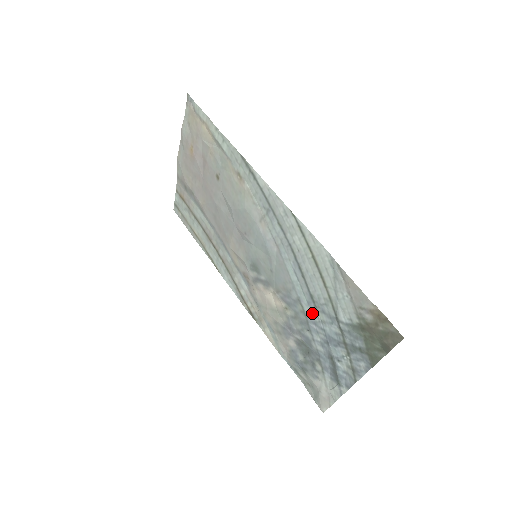
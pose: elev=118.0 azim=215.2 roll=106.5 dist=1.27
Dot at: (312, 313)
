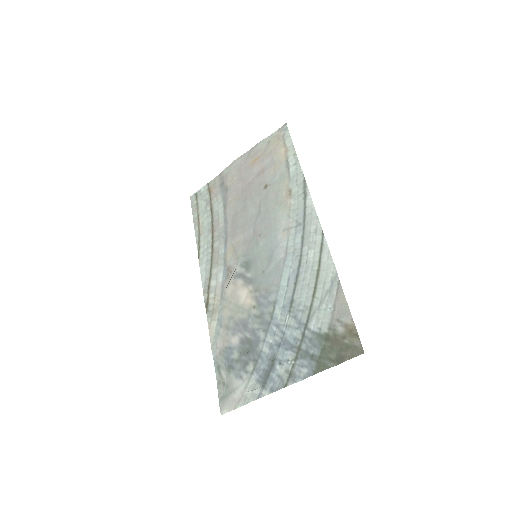
Dot at: (281, 316)
